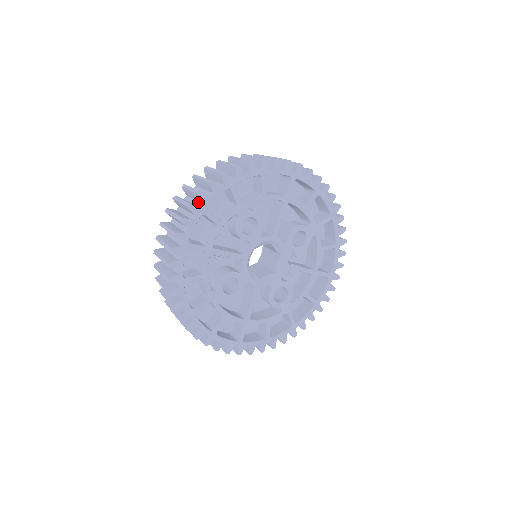
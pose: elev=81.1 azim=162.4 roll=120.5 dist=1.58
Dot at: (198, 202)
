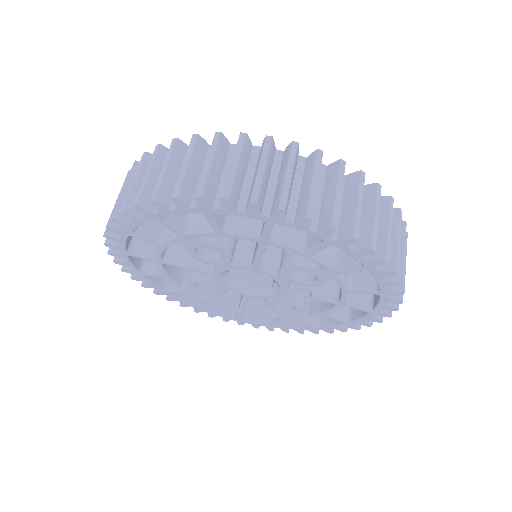
Dot at: occluded
